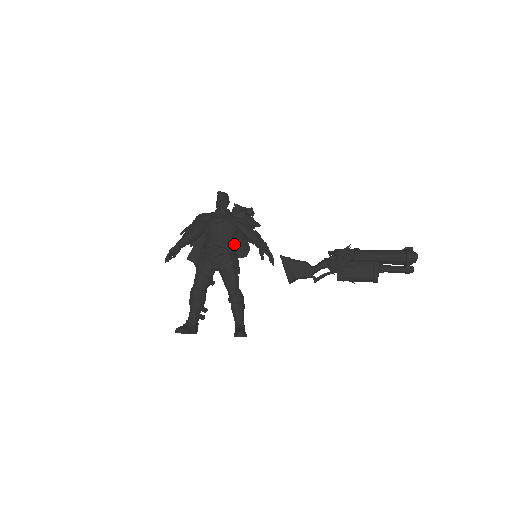
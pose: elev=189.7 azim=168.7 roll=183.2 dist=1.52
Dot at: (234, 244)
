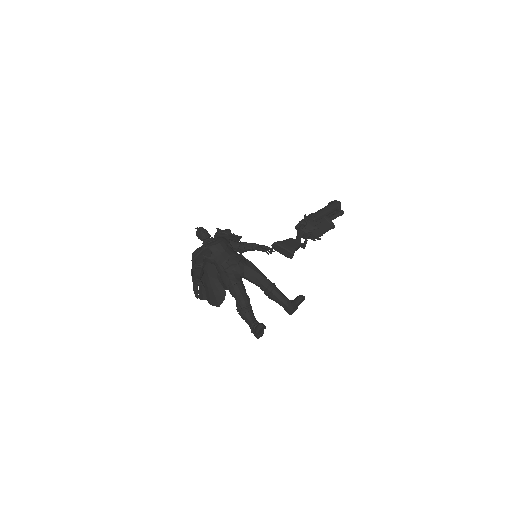
Dot at: occluded
